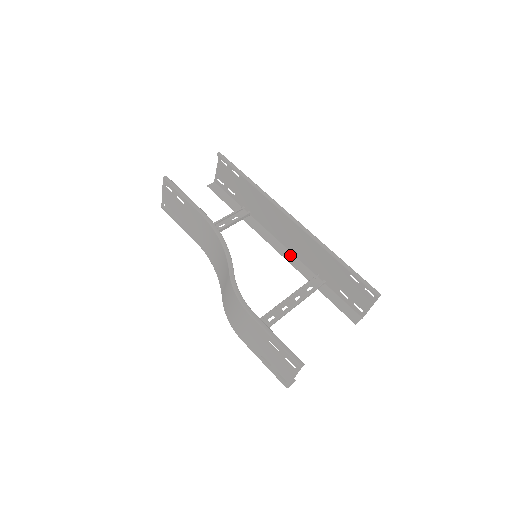
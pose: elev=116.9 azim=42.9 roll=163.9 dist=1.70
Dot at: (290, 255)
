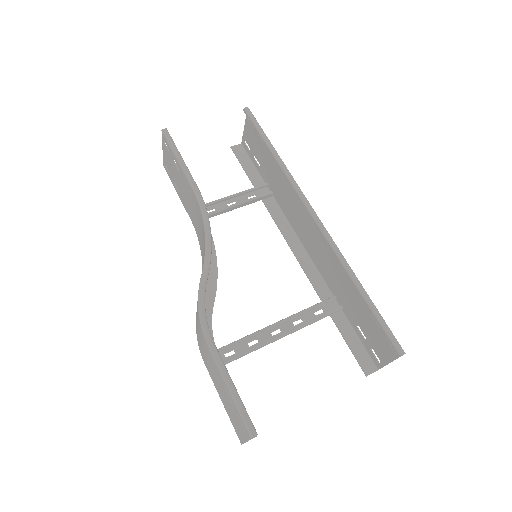
Dot at: (308, 260)
